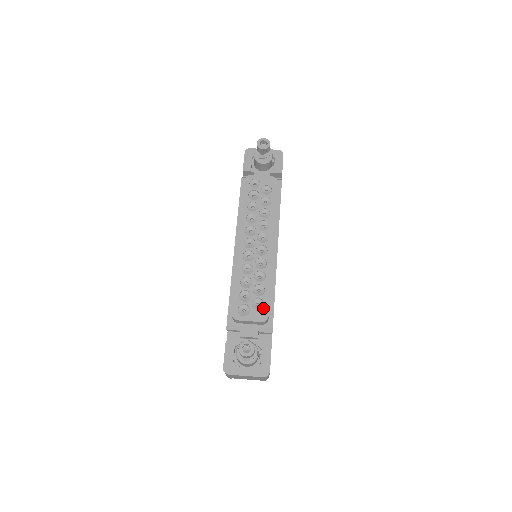
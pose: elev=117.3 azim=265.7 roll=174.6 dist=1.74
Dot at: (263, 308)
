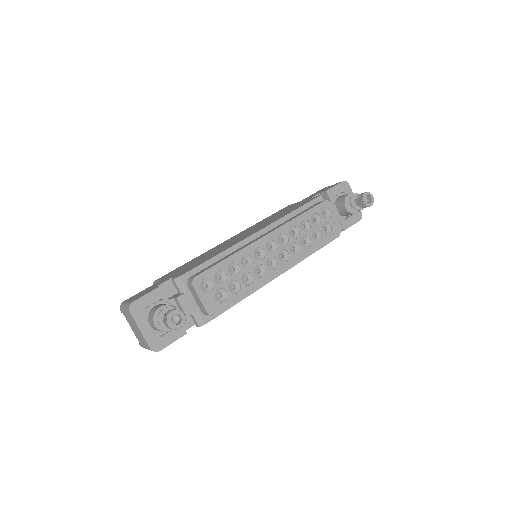
Dot at: (221, 303)
